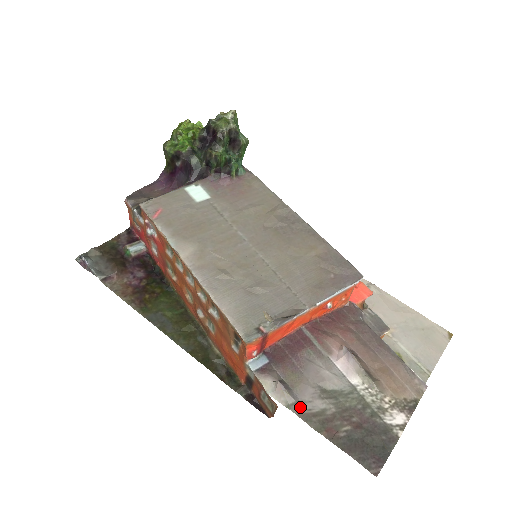
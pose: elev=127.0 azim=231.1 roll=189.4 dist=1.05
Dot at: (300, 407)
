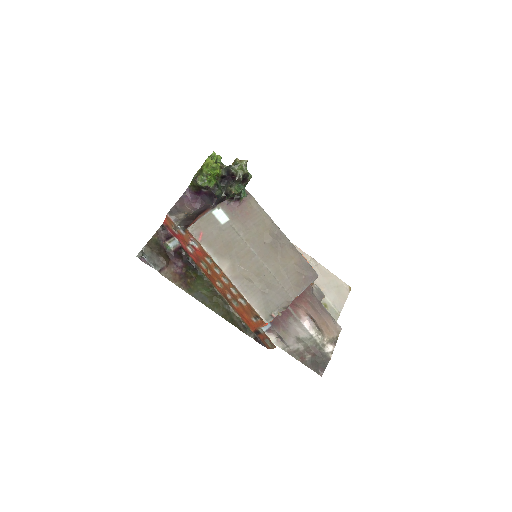
Dot at: (288, 349)
